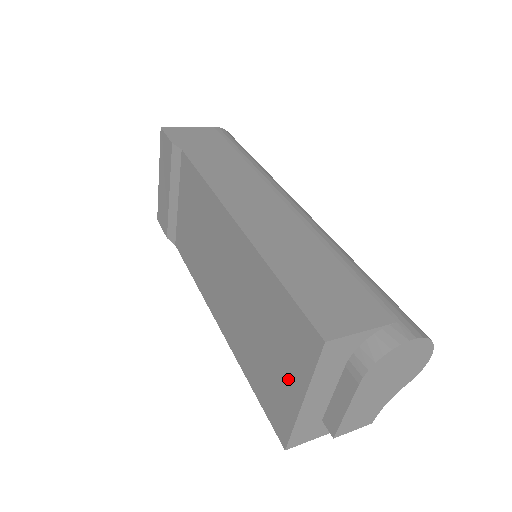
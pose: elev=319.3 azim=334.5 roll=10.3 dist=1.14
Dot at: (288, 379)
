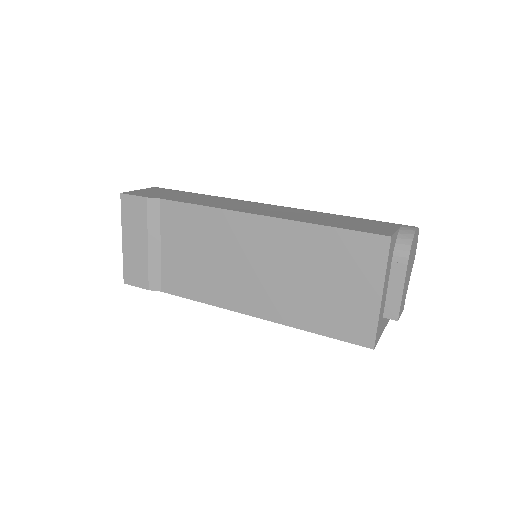
Dot at: (362, 291)
